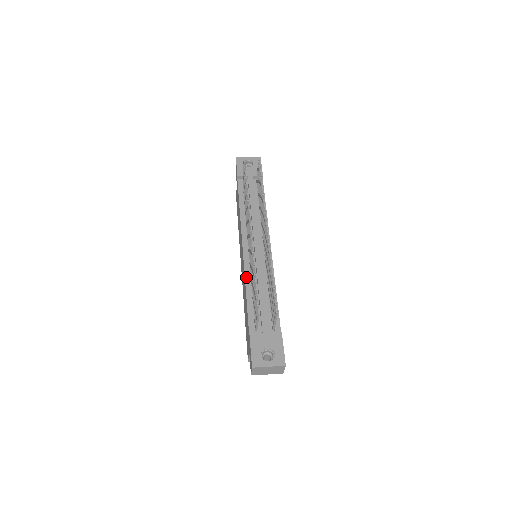
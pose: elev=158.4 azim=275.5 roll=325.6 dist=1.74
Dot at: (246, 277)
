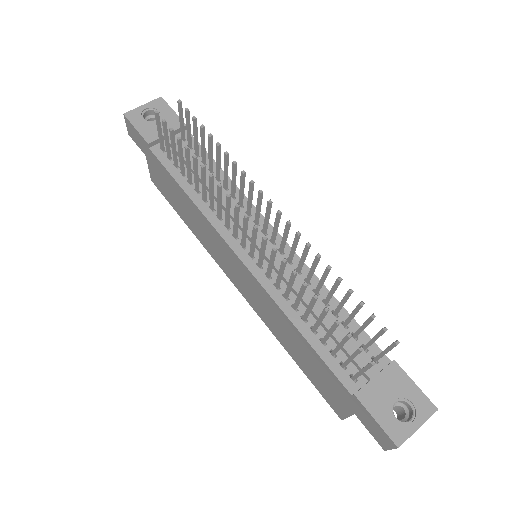
Dot at: (277, 301)
